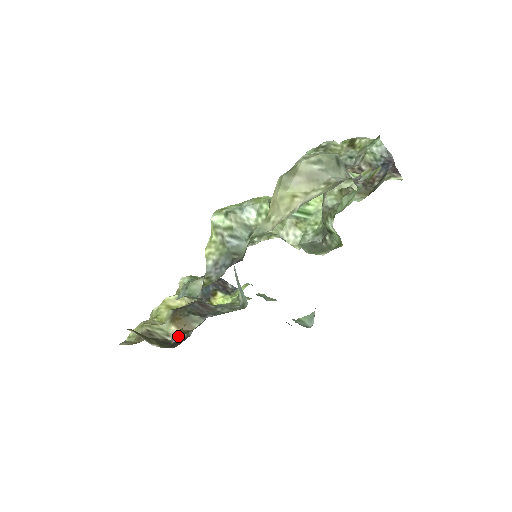
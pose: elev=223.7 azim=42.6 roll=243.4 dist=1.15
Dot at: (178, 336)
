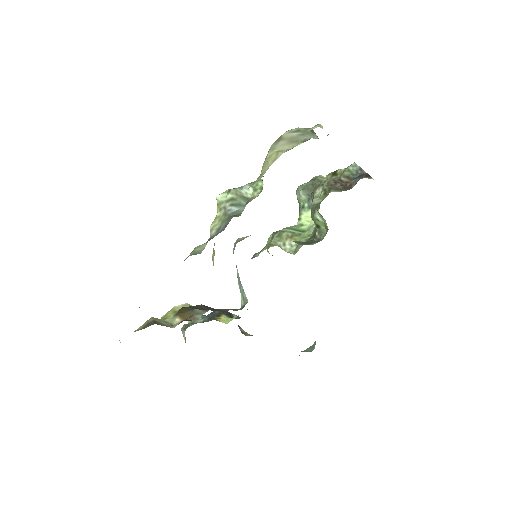
Dot at: (181, 322)
